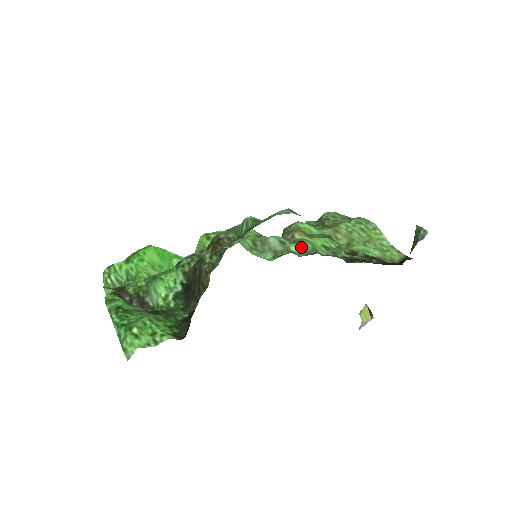
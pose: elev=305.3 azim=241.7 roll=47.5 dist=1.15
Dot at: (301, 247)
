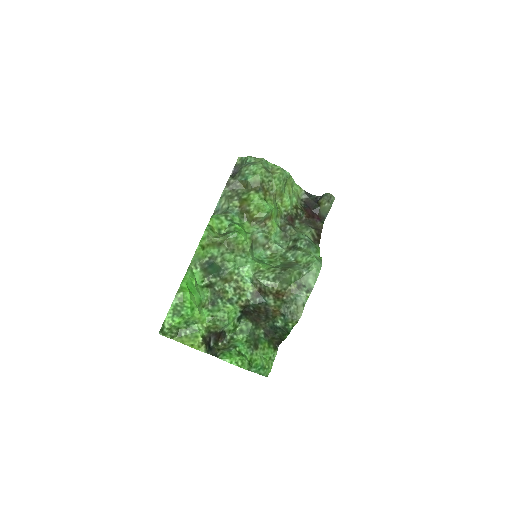
Dot at: (276, 234)
